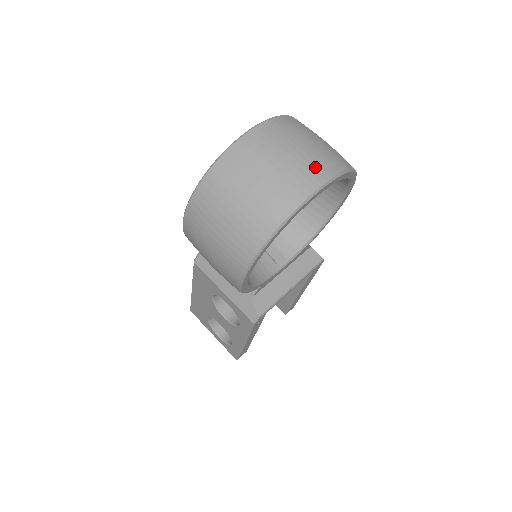
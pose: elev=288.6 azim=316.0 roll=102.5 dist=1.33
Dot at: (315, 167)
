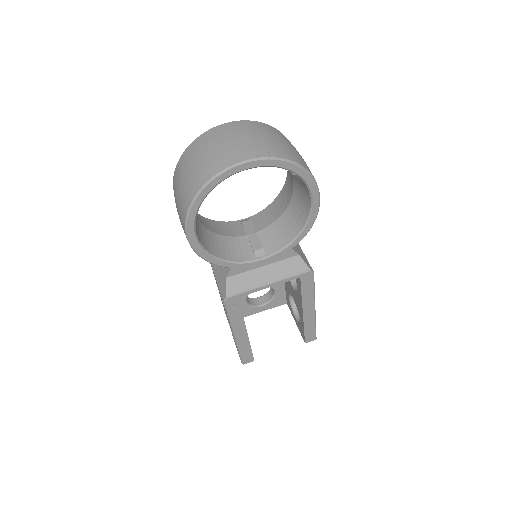
Dot at: (248, 149)
